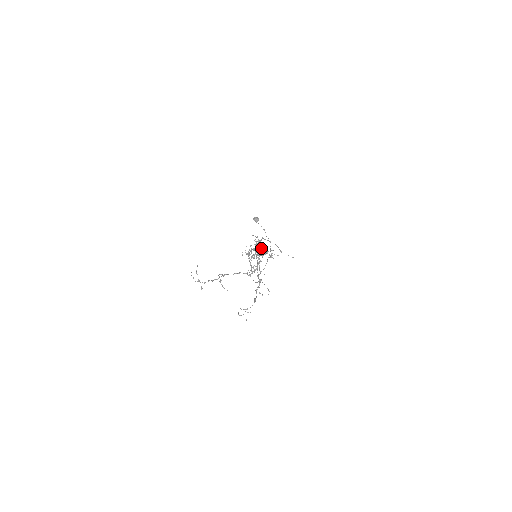
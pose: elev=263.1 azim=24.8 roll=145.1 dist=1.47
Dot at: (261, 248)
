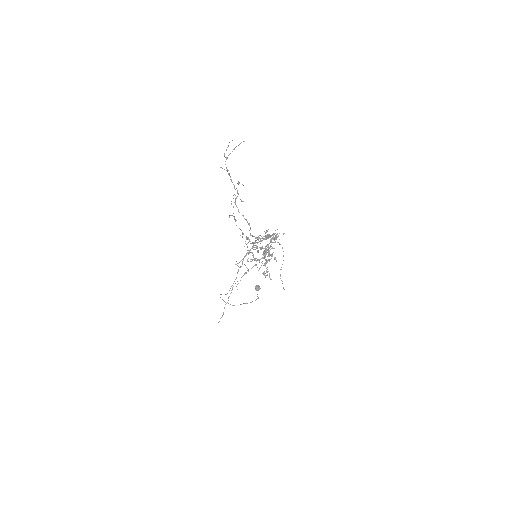
Dot at: (261, 265)
